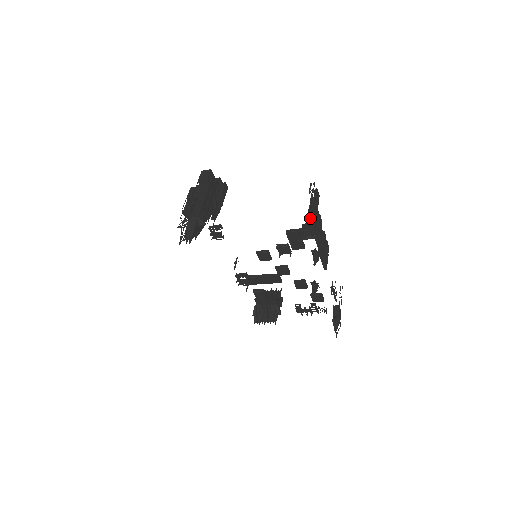
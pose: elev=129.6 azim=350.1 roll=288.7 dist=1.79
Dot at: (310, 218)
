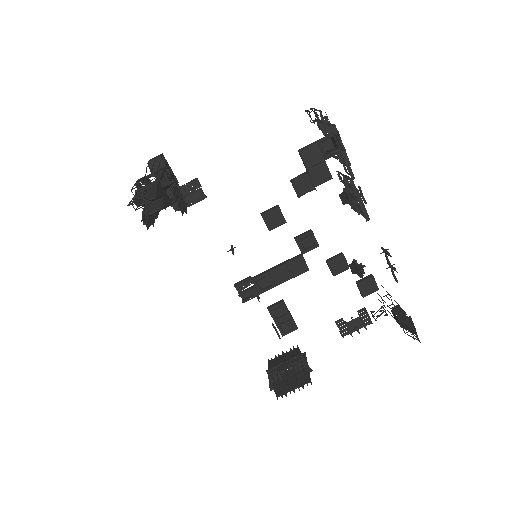
Dot at: (327, 120)
